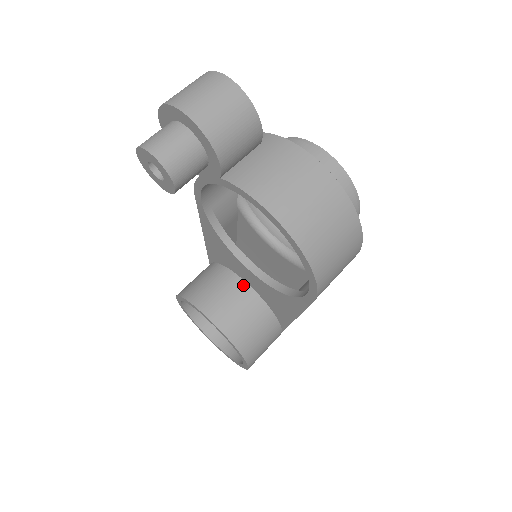
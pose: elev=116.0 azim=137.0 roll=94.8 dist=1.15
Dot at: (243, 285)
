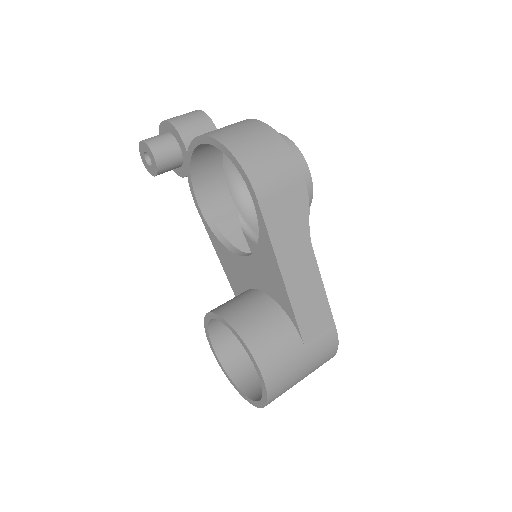
Dot at: (252, 290)
